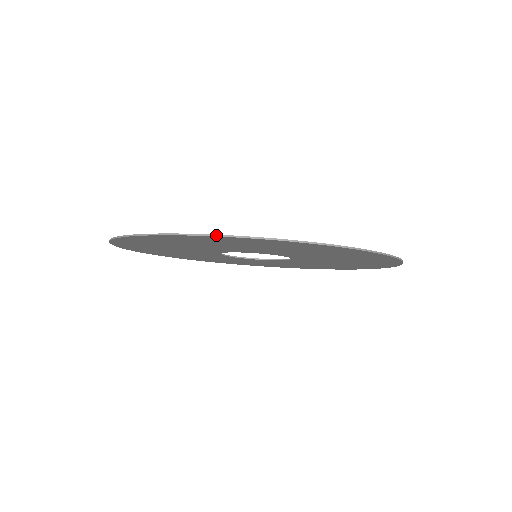
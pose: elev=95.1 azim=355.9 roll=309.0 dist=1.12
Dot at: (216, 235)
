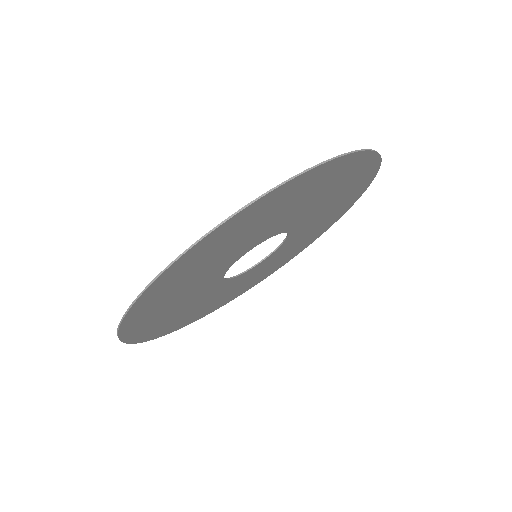
Dot at: (346, 153)
